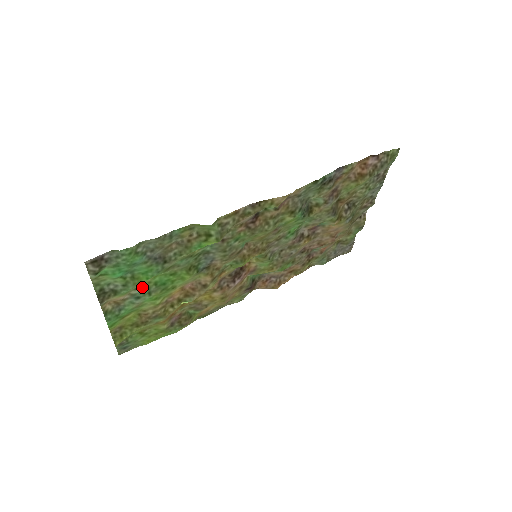
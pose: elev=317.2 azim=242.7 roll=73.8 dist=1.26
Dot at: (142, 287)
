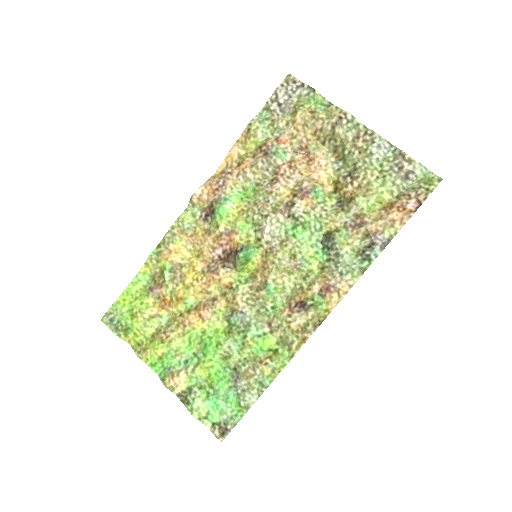
Dot at: (197, 365)
